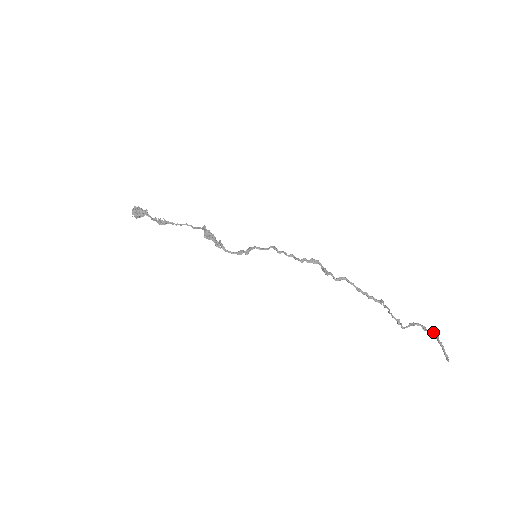
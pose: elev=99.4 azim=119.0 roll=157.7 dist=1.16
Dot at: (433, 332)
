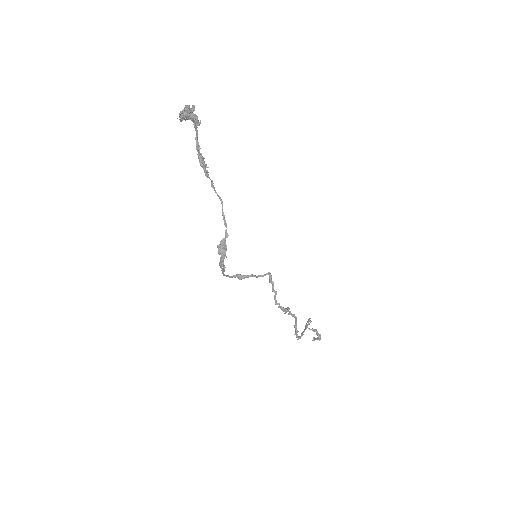
Dot at: (319, 340)
